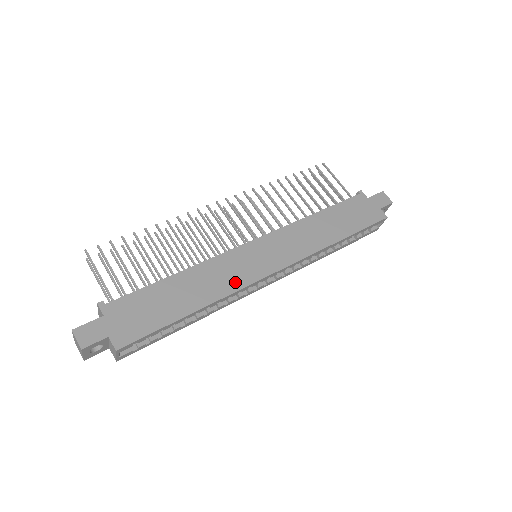
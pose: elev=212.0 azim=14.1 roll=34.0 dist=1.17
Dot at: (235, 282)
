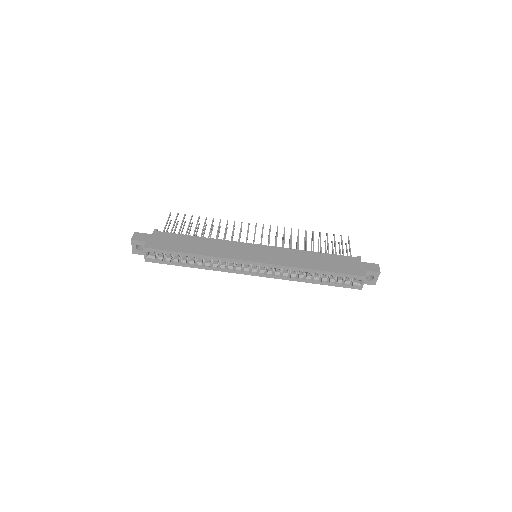
Dot at: (227, 254)
